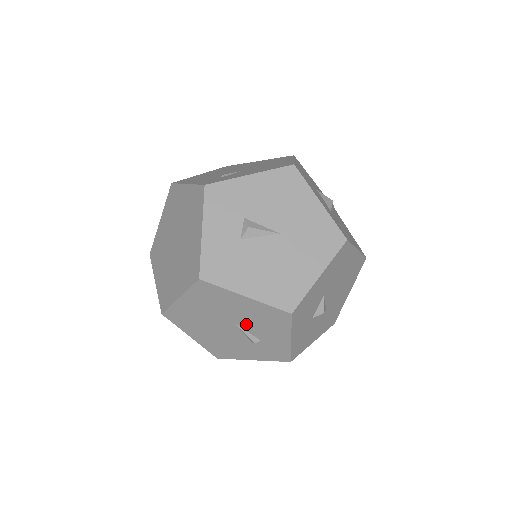
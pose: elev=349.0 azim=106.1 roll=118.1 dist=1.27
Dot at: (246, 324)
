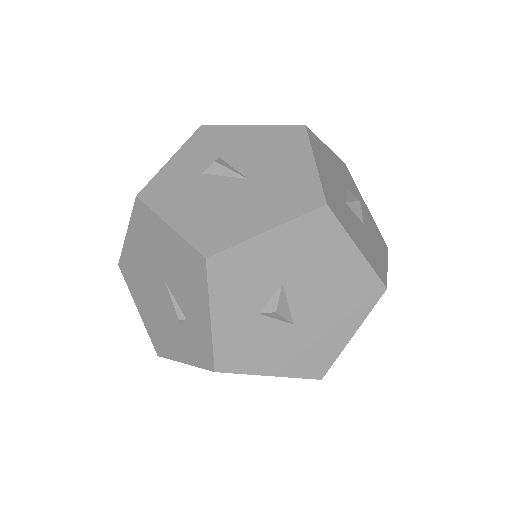
Dot at: (173, 283)
